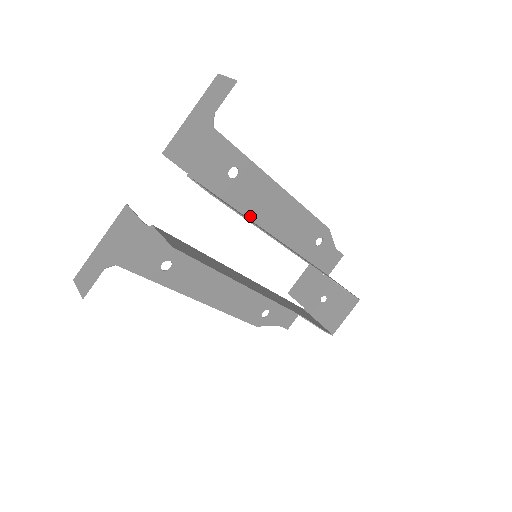
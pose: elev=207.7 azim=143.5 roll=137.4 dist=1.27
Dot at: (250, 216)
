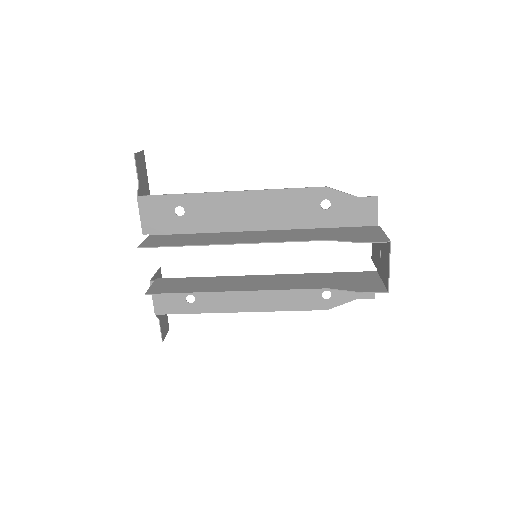
Dot at: (225, 229)
